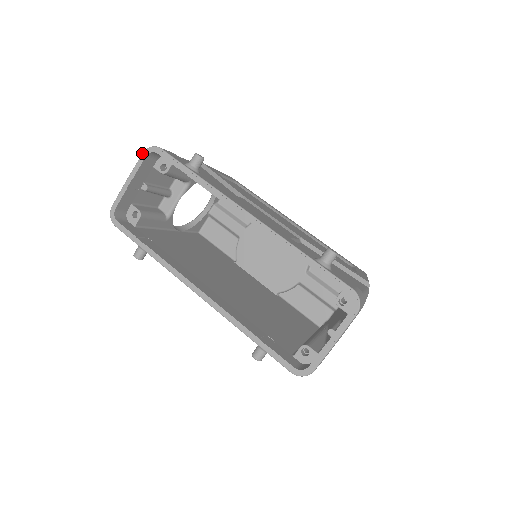
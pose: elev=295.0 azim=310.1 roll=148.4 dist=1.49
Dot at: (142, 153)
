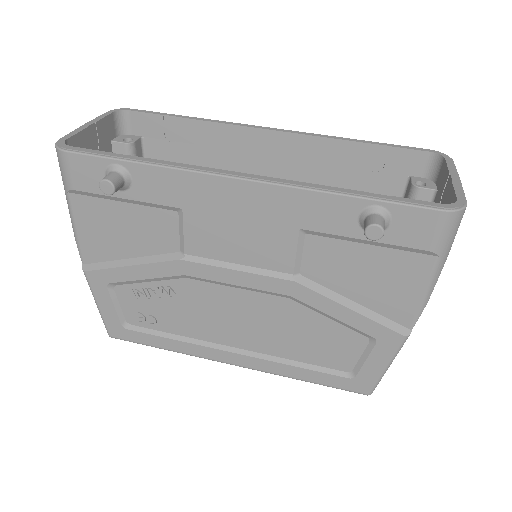
Dot at: (106, 112)
